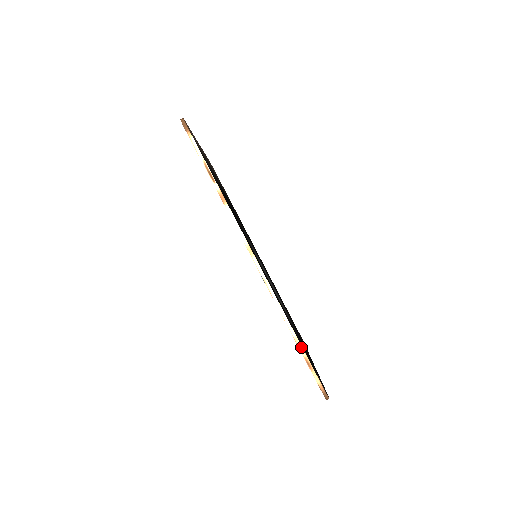
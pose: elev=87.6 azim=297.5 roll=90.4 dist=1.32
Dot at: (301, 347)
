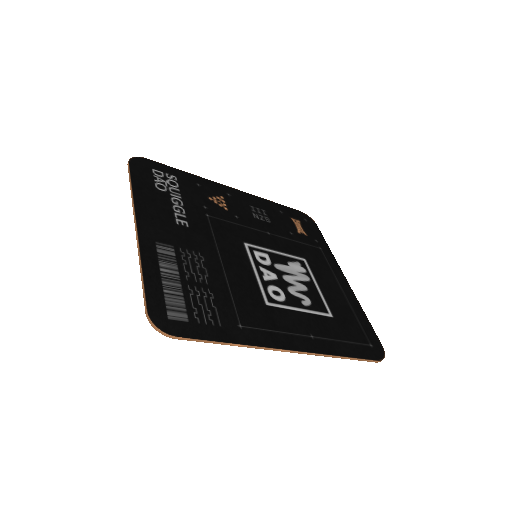
Dot at: (354, 359)
